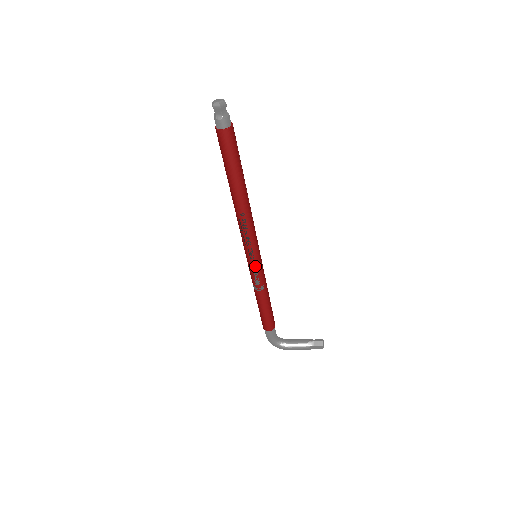
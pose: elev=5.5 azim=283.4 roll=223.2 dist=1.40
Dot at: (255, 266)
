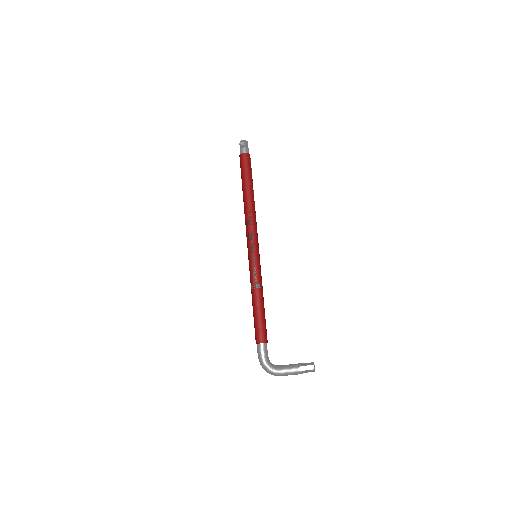
Dot at: (254, 261)
